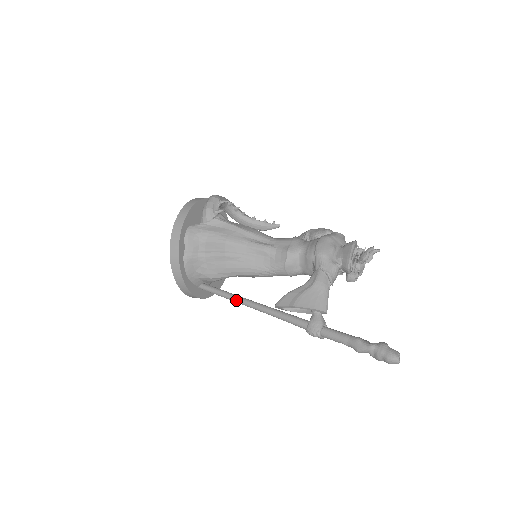
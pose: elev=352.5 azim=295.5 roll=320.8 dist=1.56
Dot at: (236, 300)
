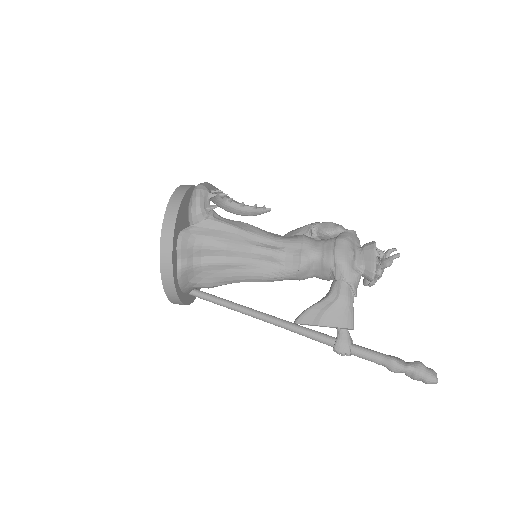
Dot at: (241, 311)
